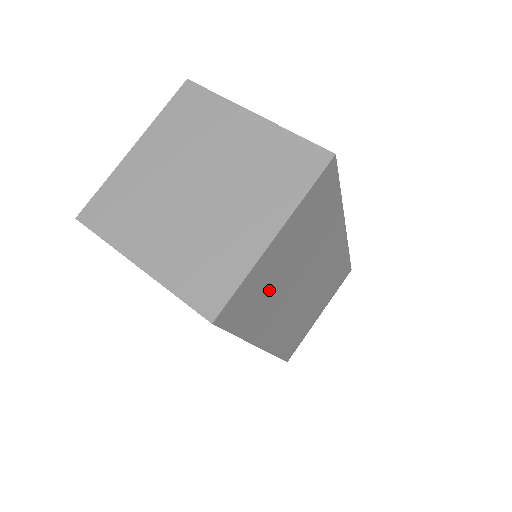
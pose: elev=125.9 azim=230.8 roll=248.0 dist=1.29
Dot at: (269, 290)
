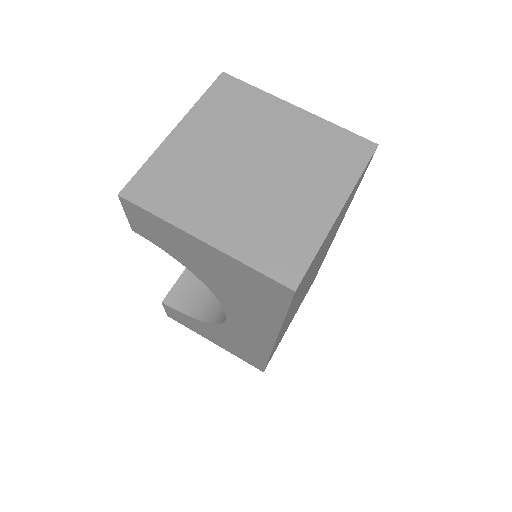
Dot at: occluded
